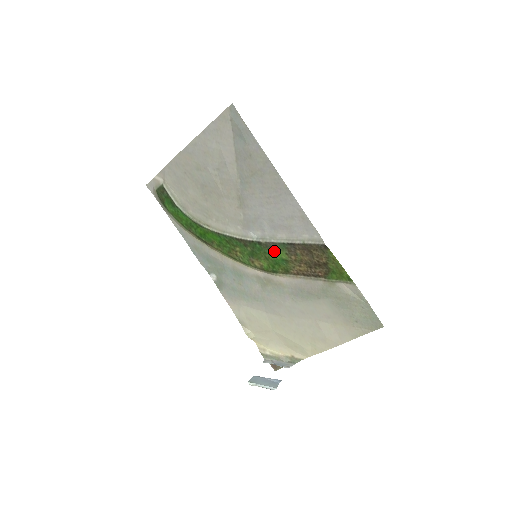
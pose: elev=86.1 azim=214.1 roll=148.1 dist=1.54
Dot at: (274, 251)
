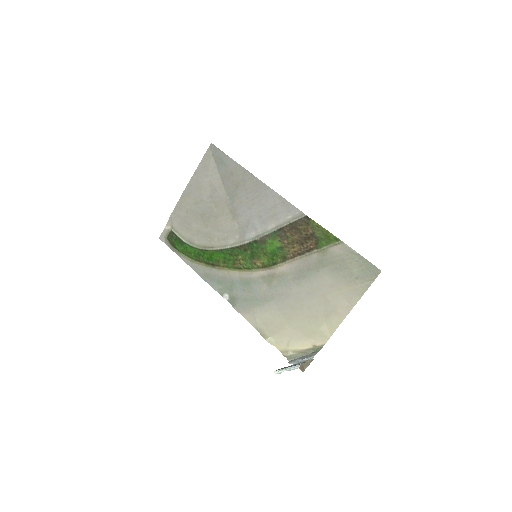
Dot at: (269, 243)
